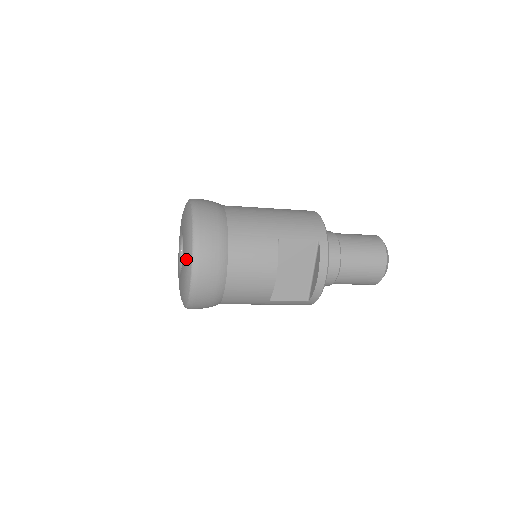
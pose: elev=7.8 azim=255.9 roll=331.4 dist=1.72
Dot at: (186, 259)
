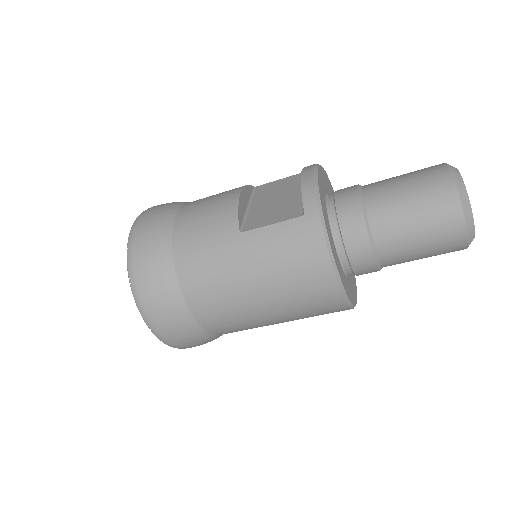
Dot at: occluded
